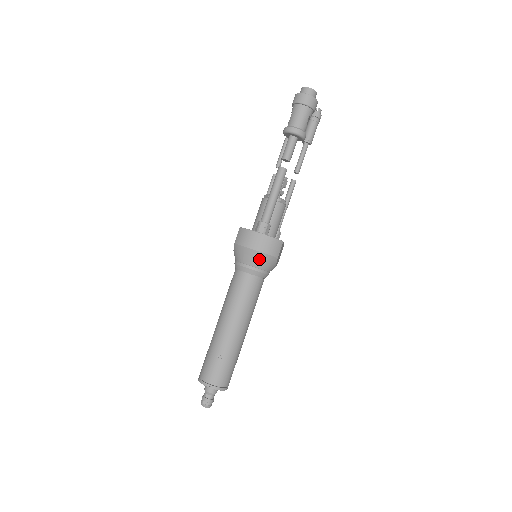
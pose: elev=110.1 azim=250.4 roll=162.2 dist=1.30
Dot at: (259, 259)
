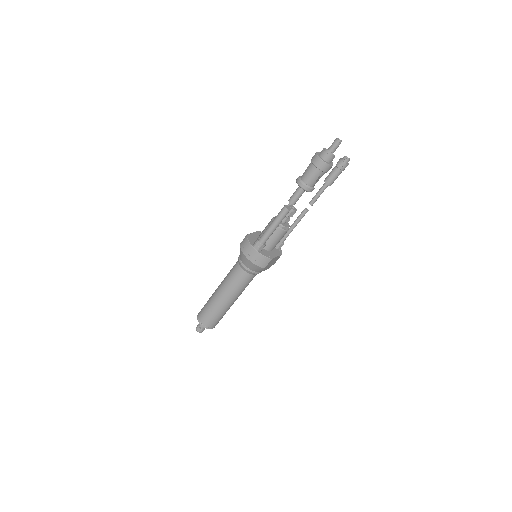
Dot at: (250, 265)
